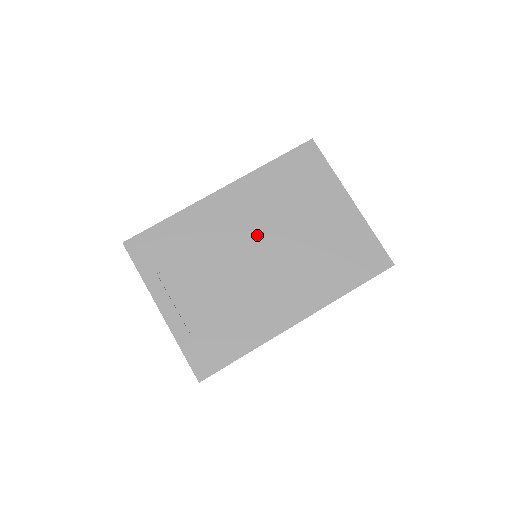
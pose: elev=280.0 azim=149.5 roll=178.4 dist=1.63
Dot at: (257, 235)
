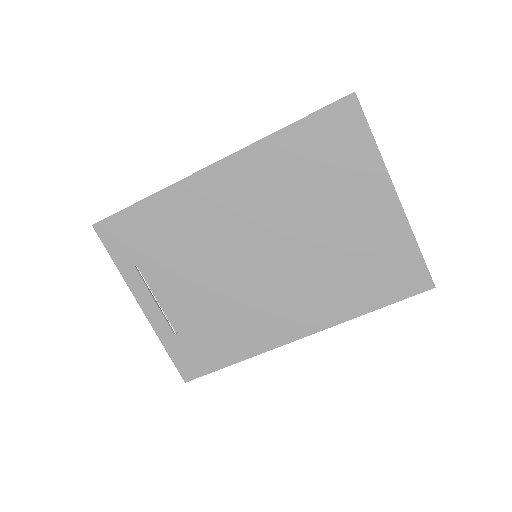
Dot at: (259, 232)
